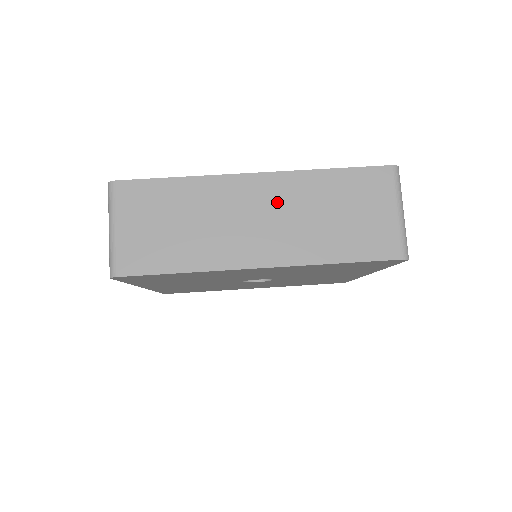
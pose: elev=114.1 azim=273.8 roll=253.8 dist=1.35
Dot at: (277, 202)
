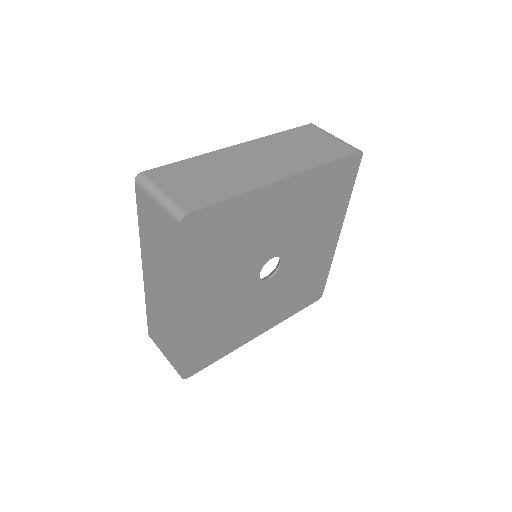
Dot at: (264, 151)
